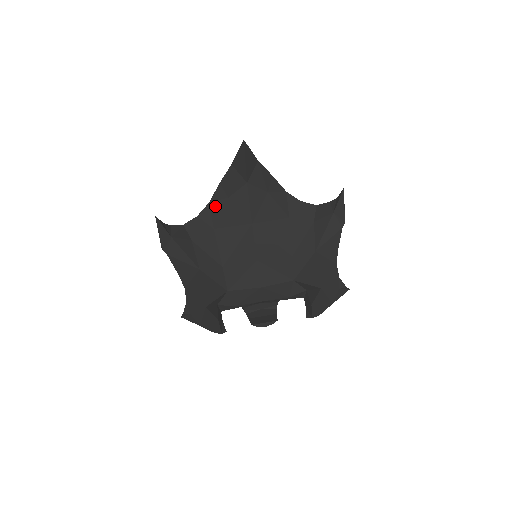
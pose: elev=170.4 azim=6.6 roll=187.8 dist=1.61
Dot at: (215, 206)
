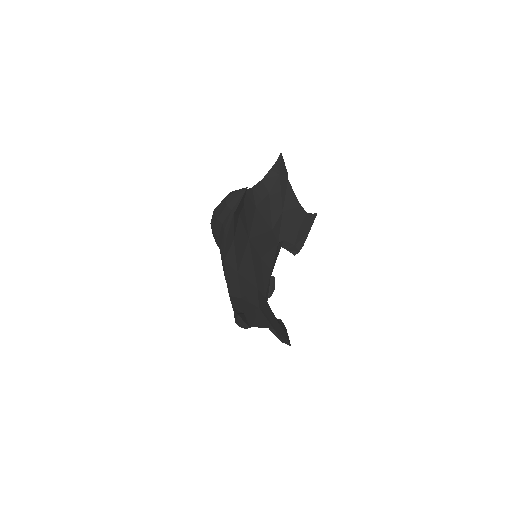
Dot at: (229, 257)
